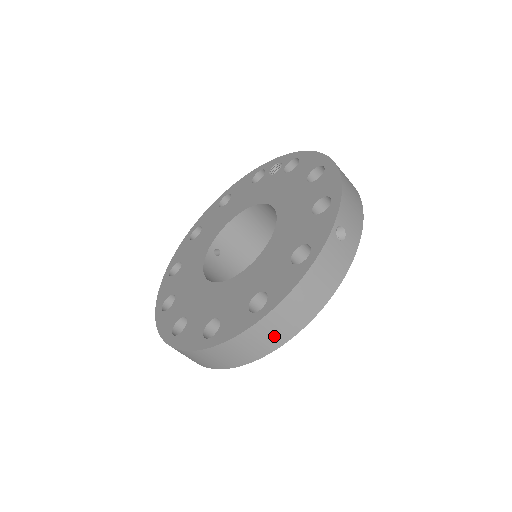
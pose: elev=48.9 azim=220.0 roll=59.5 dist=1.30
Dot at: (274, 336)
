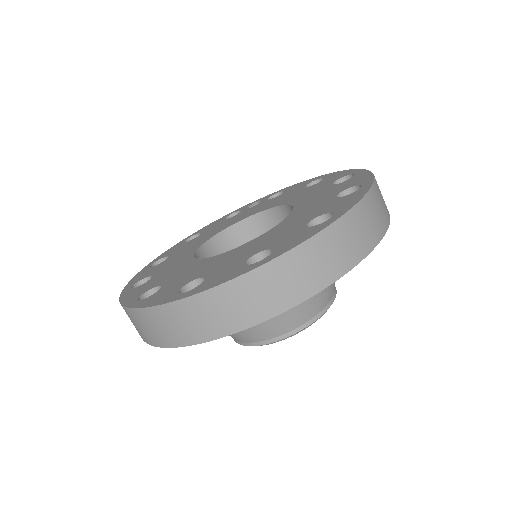
Dot at: (346, 250)
